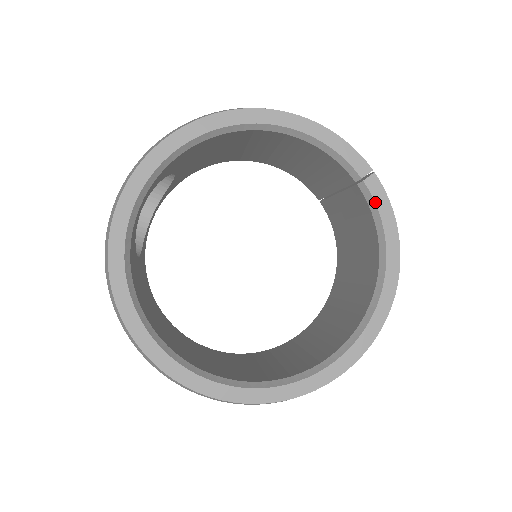
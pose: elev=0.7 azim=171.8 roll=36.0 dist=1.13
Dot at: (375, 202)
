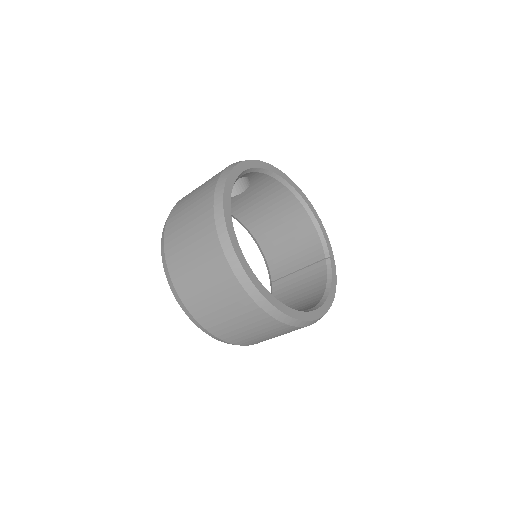
Dot at: (332, 270)
